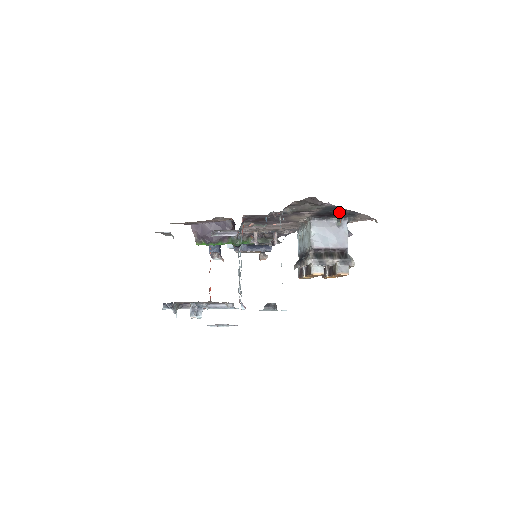
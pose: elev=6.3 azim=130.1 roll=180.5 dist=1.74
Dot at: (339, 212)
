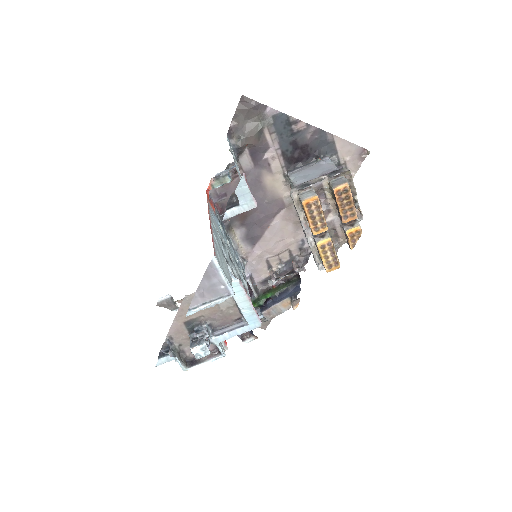
Dot at: (304, 139)
